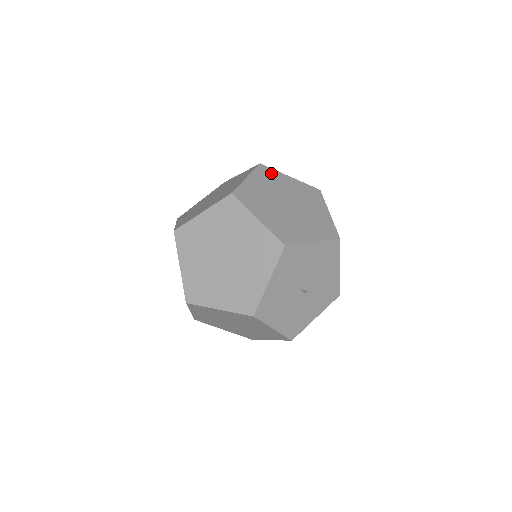
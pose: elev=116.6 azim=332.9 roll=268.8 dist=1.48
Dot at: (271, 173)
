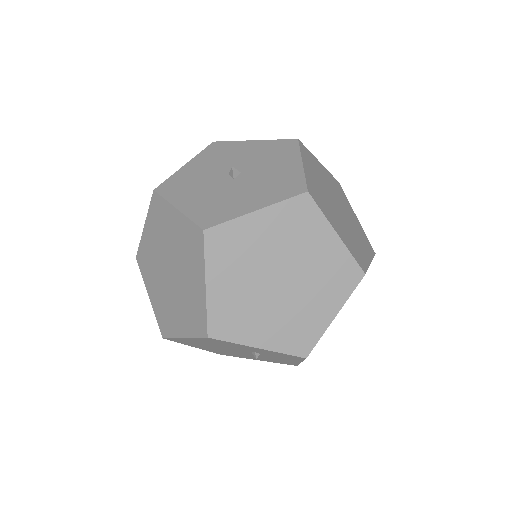
Dot at: occluded
